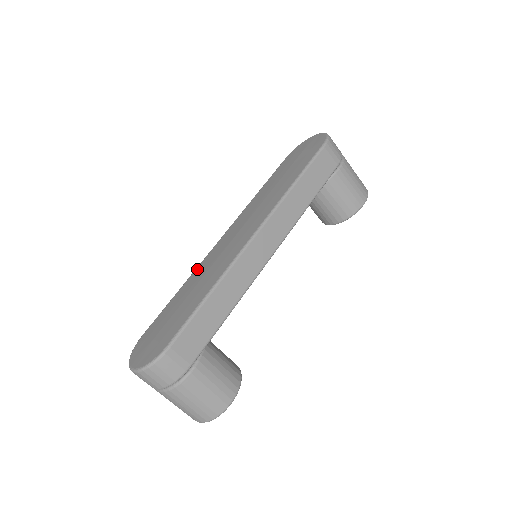
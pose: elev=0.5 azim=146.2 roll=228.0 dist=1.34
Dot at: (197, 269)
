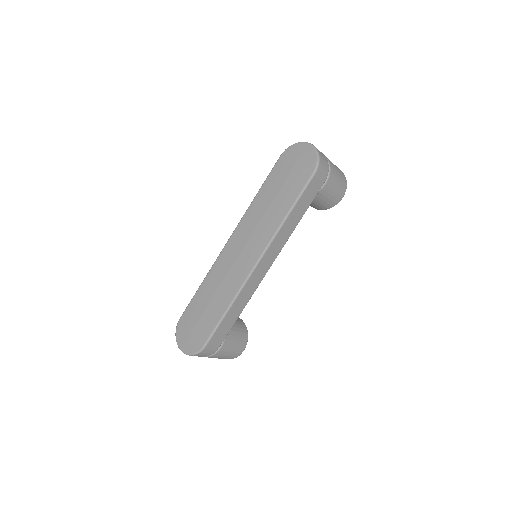
Dot at: (213, 270)
